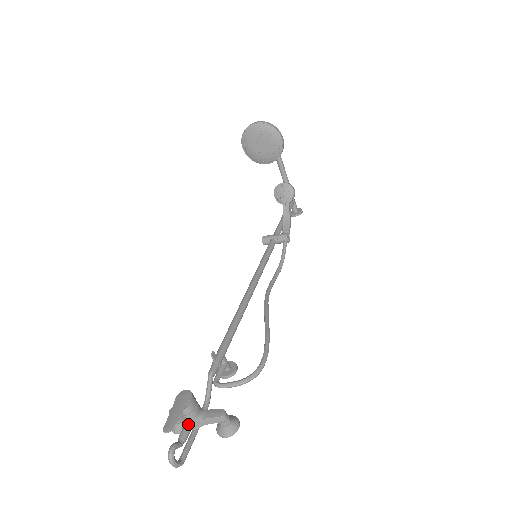
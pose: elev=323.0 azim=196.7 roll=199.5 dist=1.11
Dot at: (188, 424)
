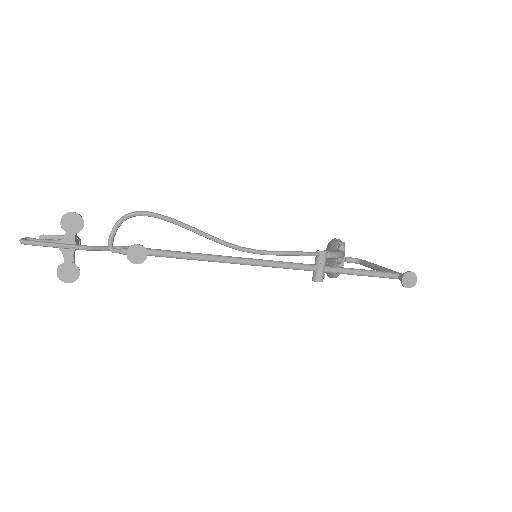
Dot at: (57, 241)
